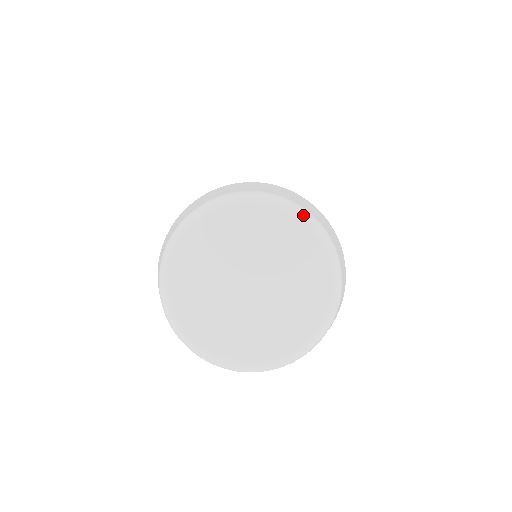
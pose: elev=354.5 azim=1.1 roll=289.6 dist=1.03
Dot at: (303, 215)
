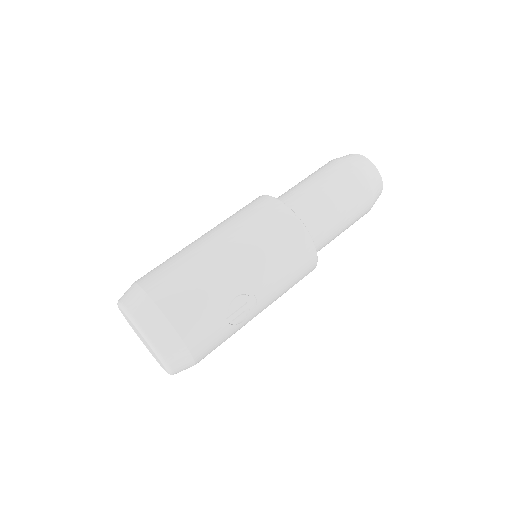
Dot at: (130, 319)
